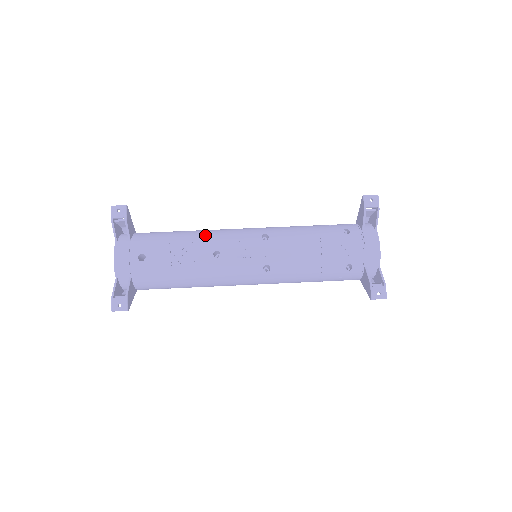
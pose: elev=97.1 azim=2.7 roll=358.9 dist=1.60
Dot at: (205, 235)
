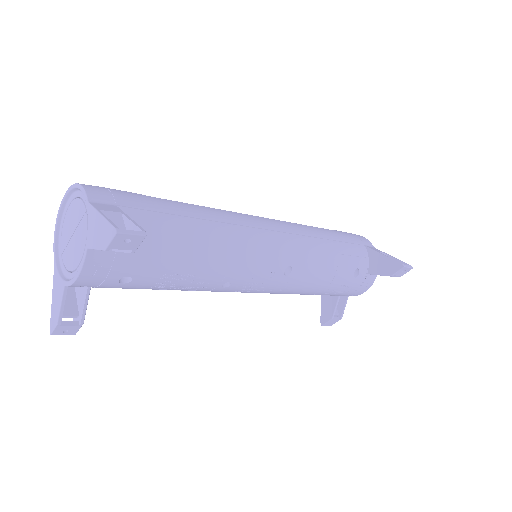
Dot at: (226, 256)
